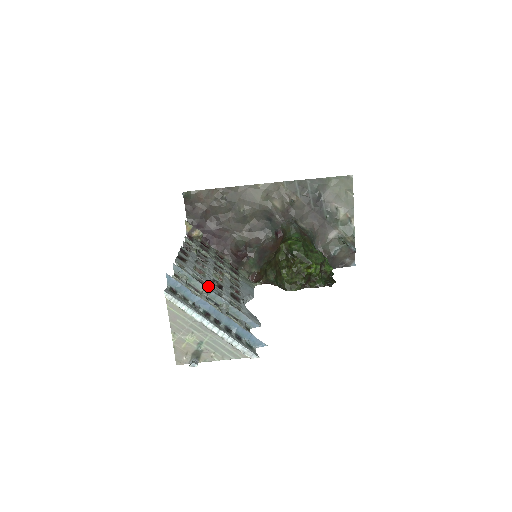
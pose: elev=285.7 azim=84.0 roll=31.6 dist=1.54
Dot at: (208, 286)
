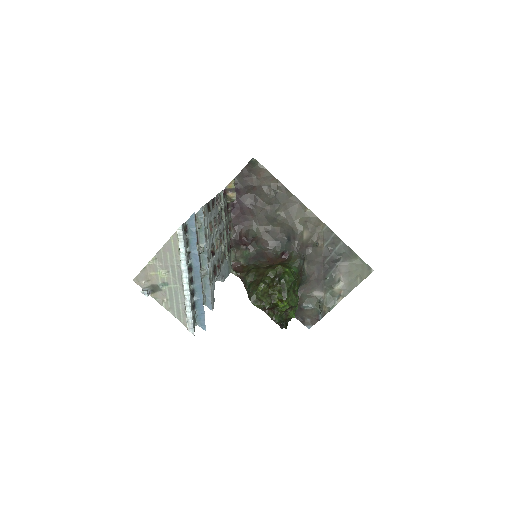
Dot at: (207, 246)
